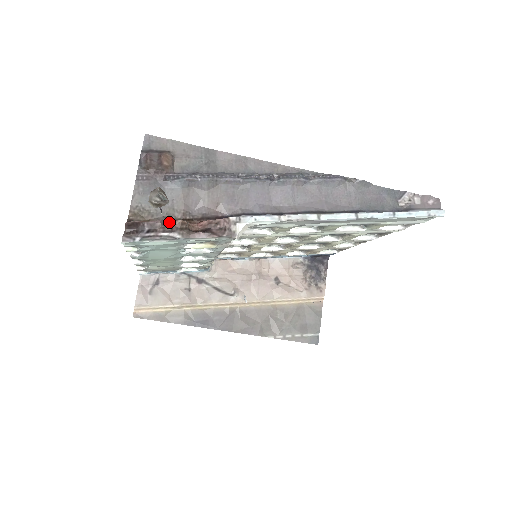
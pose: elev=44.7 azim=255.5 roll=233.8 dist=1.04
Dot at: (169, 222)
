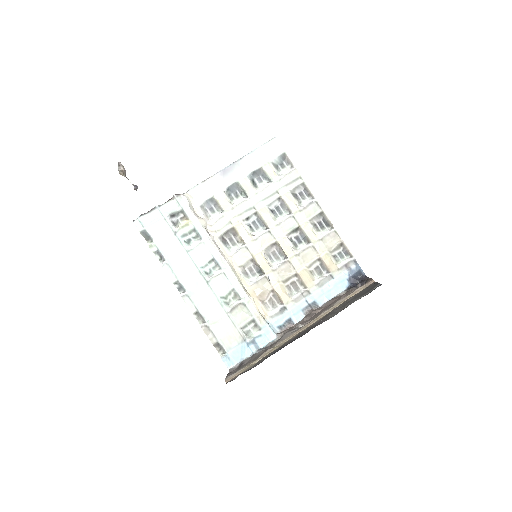
Dot at: (136, 185)
